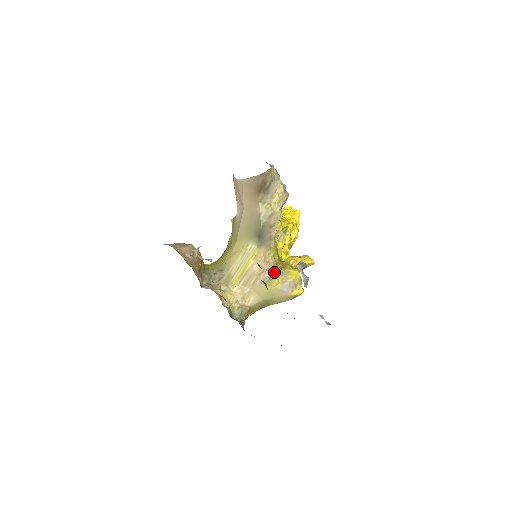
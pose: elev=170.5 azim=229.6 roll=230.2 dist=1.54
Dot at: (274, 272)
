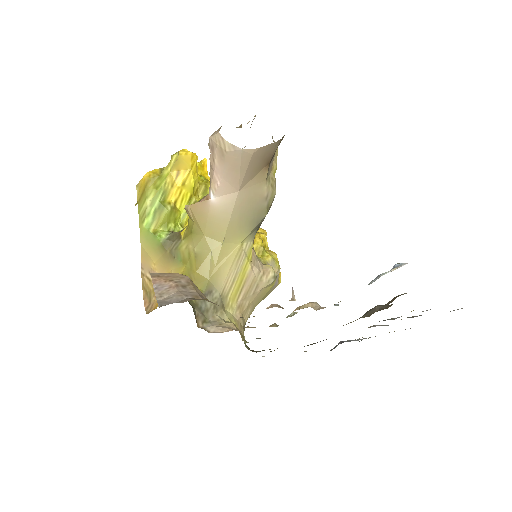
Dot at: occluded
